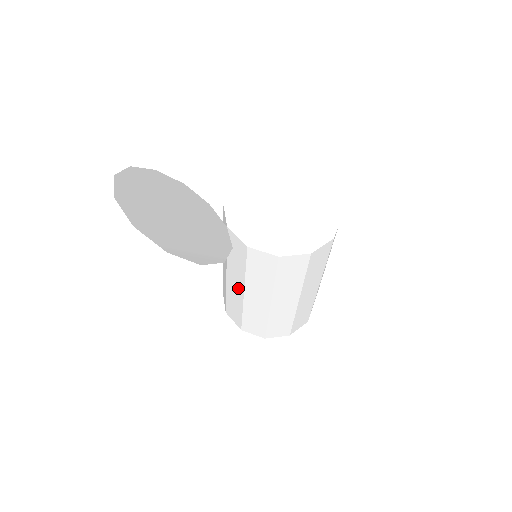
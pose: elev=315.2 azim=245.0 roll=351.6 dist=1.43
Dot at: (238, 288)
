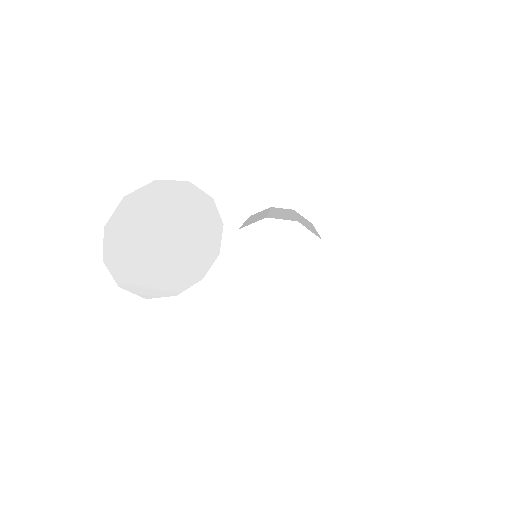
Dot at: occluded
